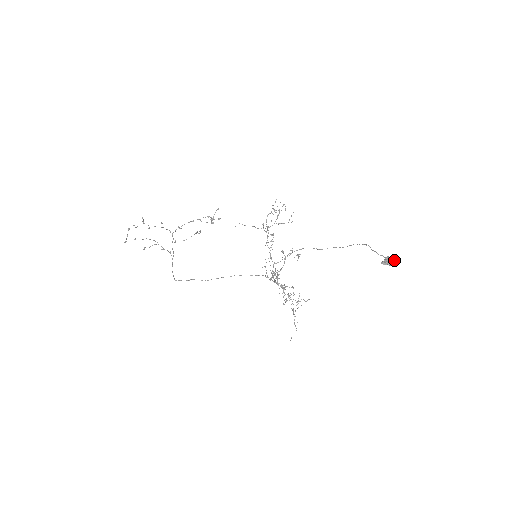
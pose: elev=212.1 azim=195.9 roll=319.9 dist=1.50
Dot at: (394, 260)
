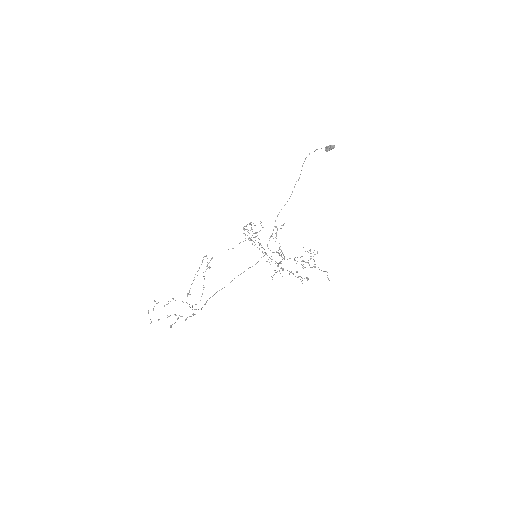
Dot at: (331, 145)
